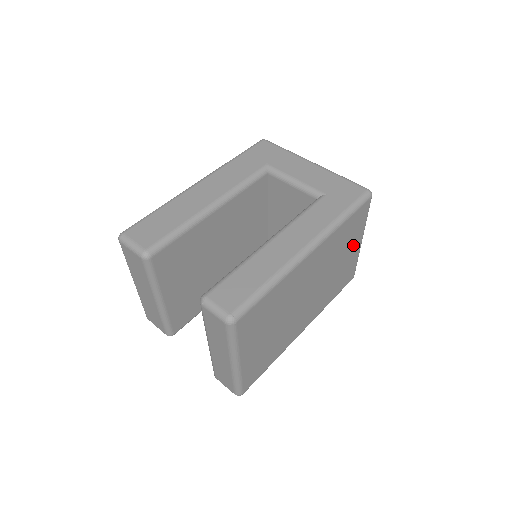
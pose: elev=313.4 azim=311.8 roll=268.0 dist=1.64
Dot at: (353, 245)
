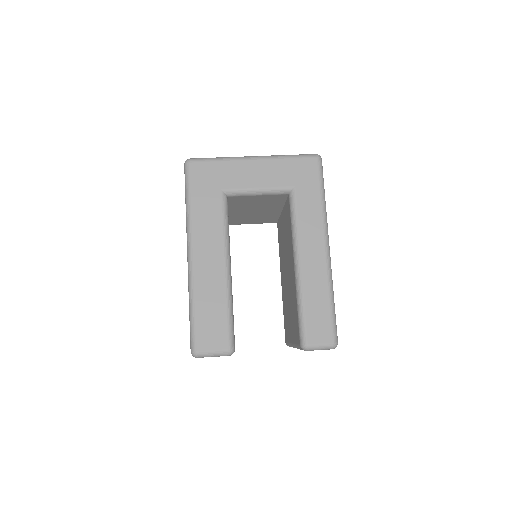
Dot at: occluded
